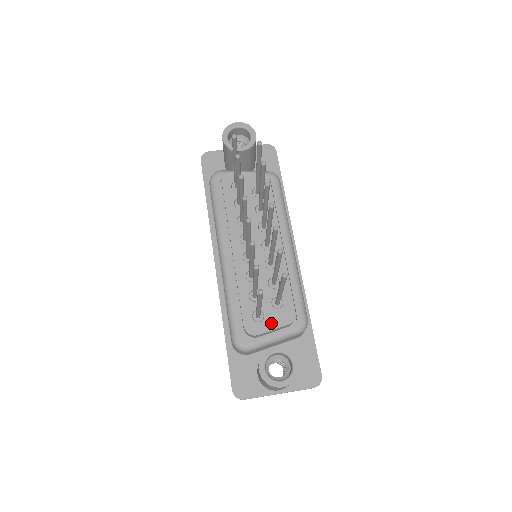
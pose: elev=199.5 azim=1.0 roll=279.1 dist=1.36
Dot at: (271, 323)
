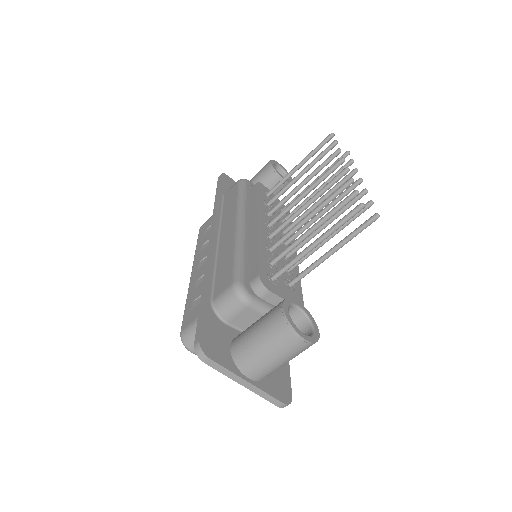
Dot at: (283, 293)
